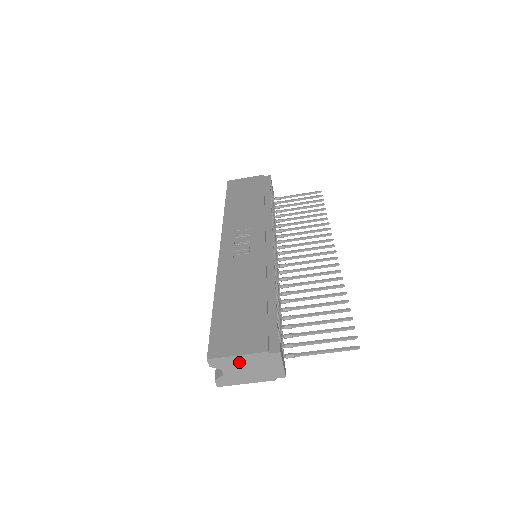
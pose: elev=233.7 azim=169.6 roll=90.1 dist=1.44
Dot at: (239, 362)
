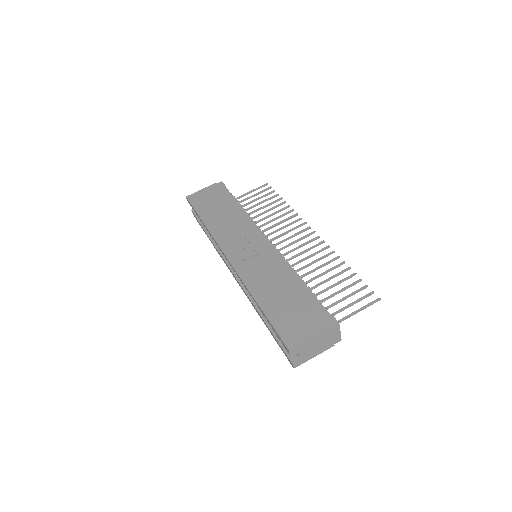
Dot at: (311, 343)
